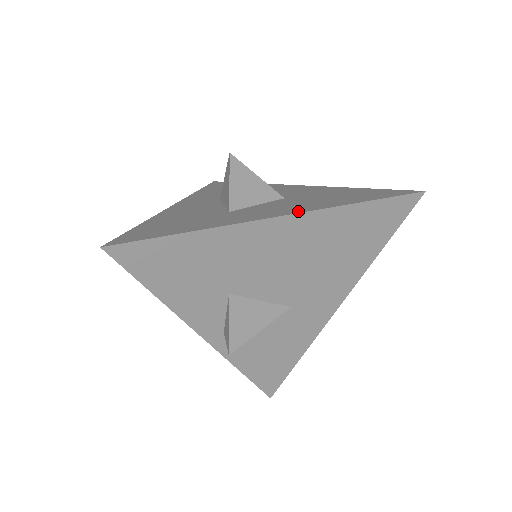
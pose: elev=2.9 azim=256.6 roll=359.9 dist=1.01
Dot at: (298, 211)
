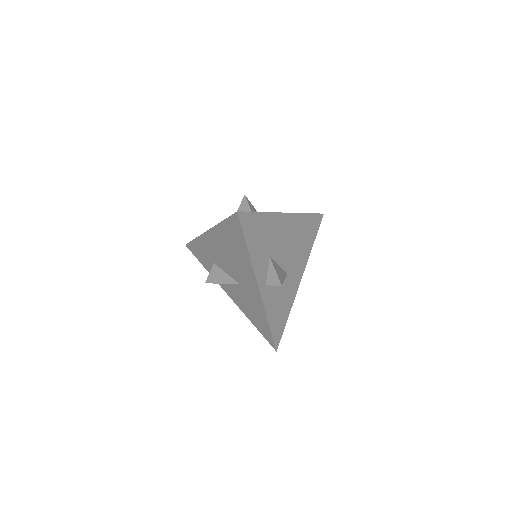
Dot at: occluded
